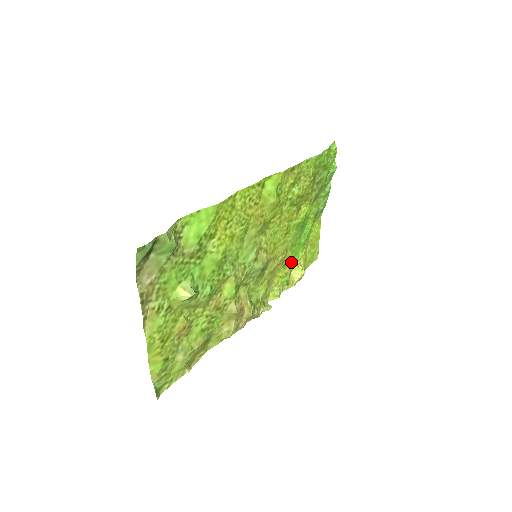
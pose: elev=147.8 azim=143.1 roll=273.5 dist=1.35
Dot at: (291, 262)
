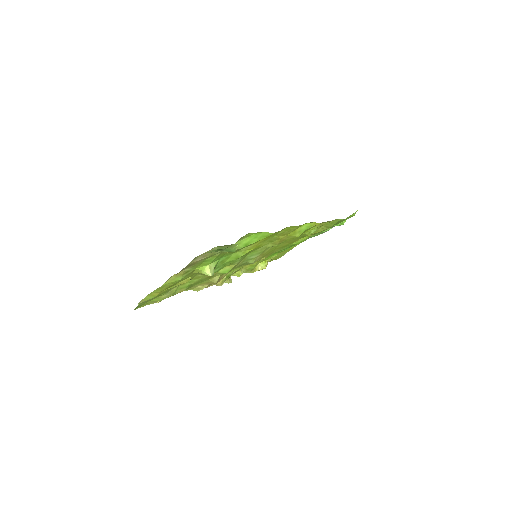
Dot at: occluded
